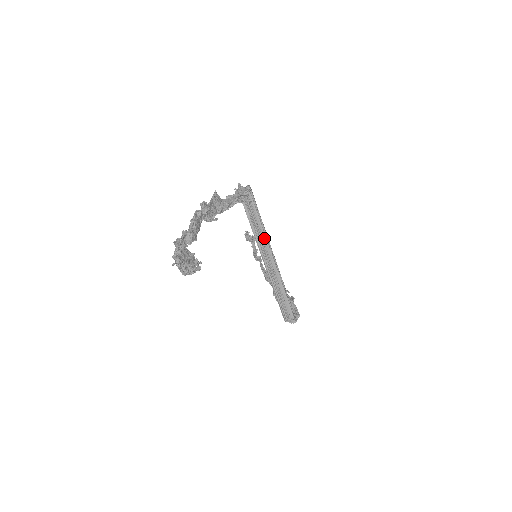
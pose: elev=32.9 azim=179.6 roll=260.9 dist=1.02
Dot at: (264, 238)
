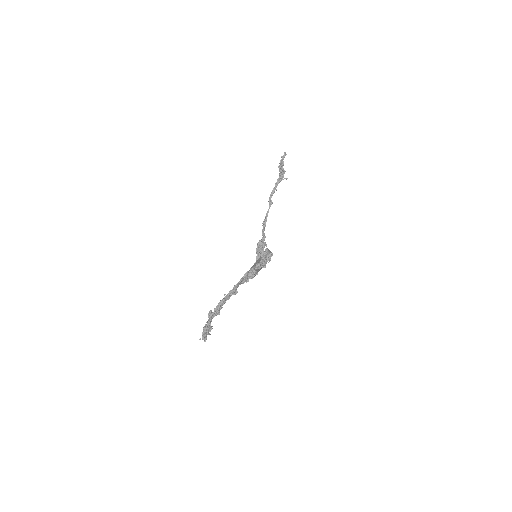
Dot at: occluded
